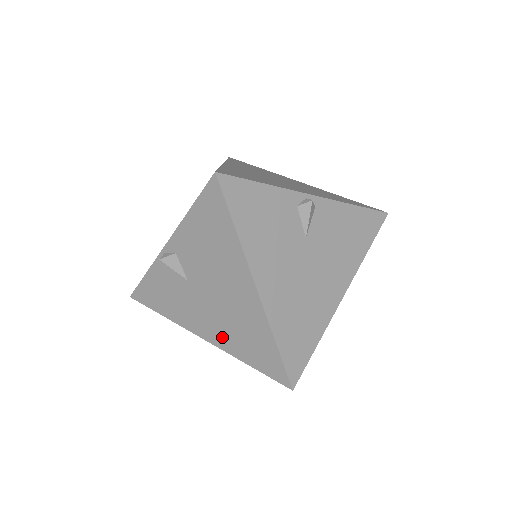
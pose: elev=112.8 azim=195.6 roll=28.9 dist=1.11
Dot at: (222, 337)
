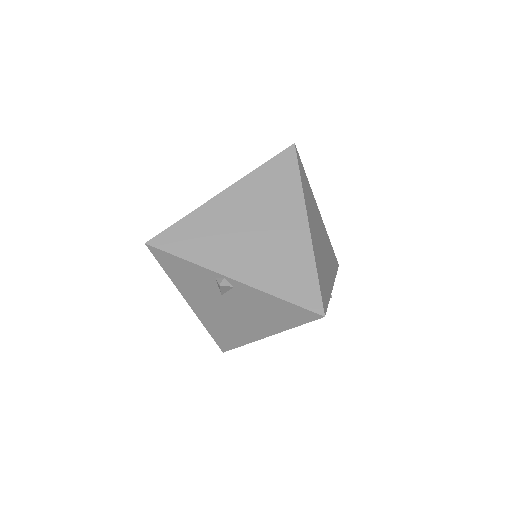
Dot at: (207, 317)
